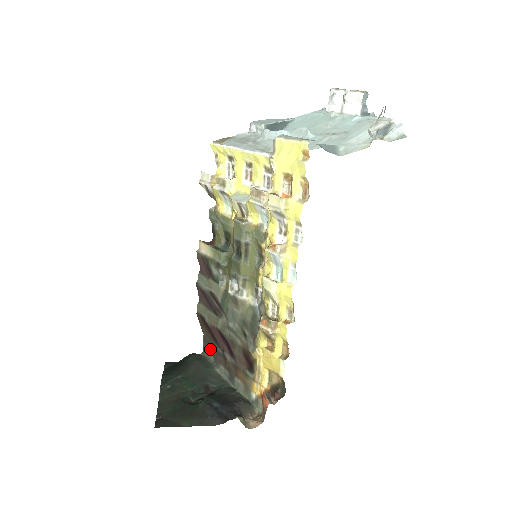
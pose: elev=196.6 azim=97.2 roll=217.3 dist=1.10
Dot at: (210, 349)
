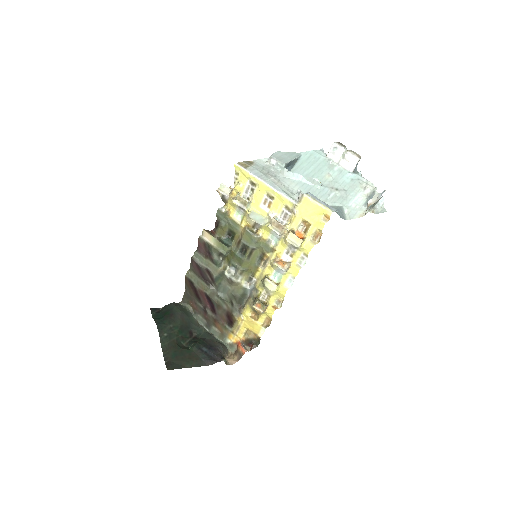
Dot at: (190, 302)
